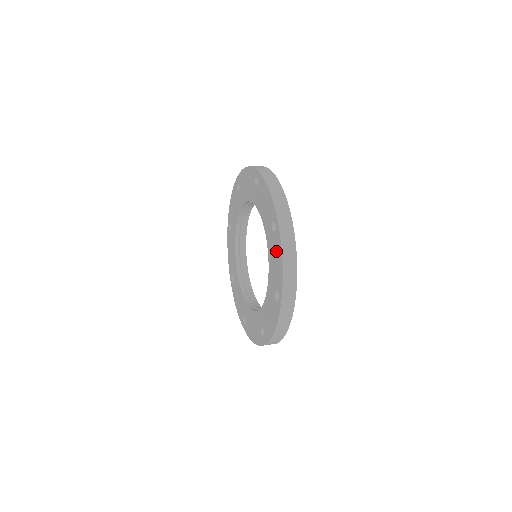
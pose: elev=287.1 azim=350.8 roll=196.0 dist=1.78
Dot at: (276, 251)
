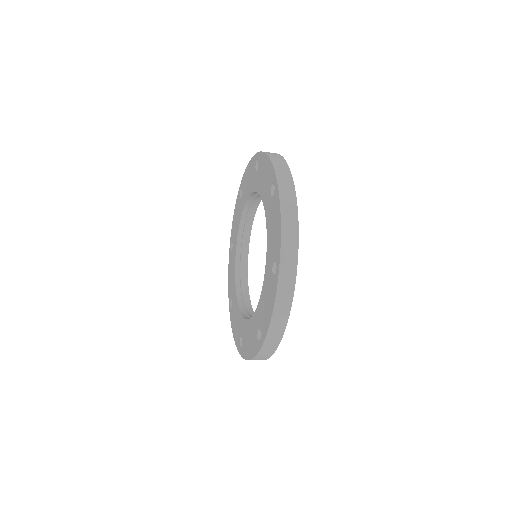
Dot at: (274, 214)
